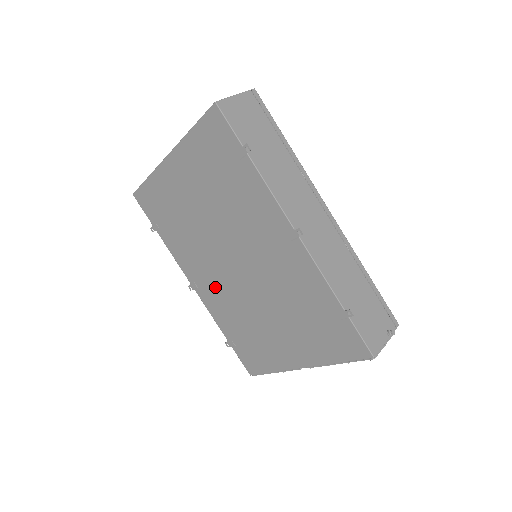
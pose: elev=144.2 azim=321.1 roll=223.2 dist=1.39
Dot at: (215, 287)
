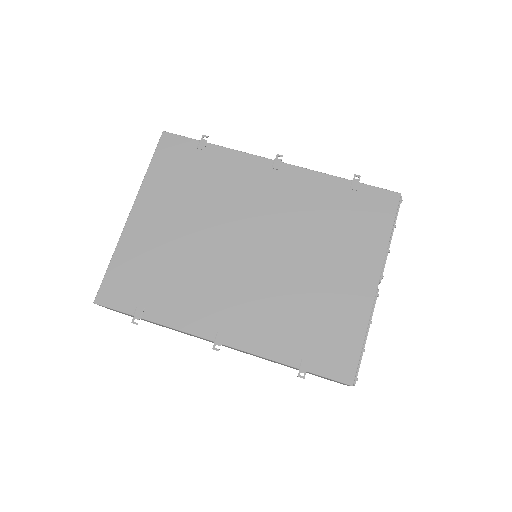
Dot at: (244, 305)
